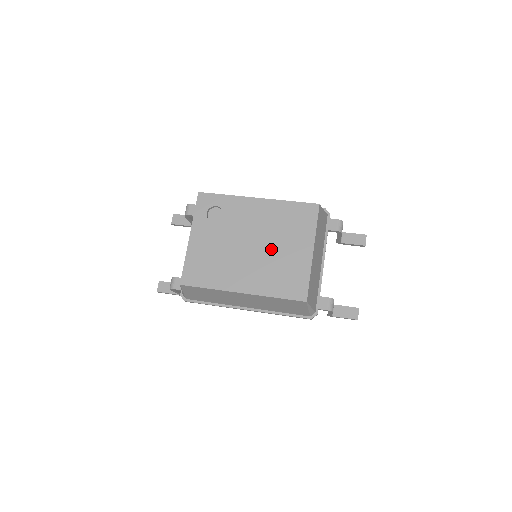
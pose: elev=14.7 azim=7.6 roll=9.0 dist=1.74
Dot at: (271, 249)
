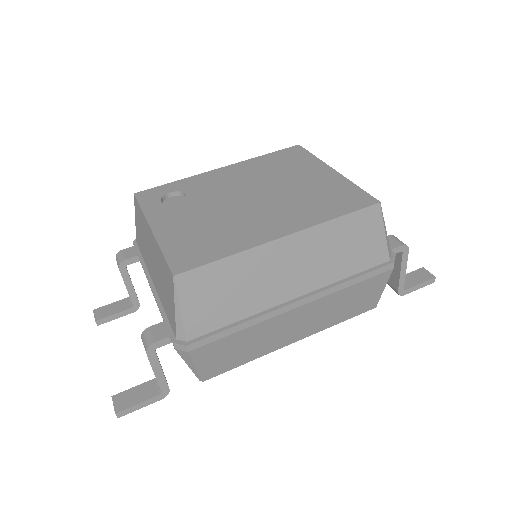
Dot at: (281, 189)
